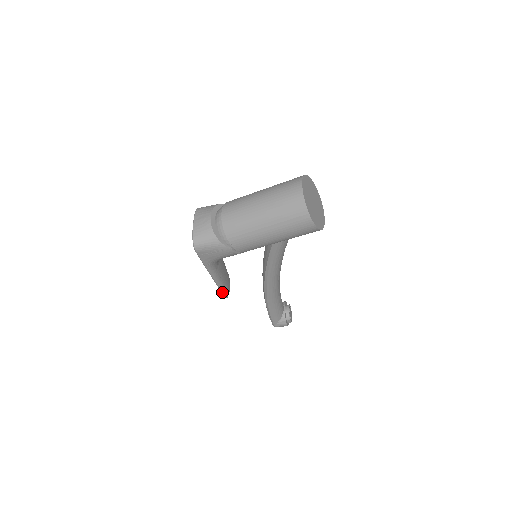
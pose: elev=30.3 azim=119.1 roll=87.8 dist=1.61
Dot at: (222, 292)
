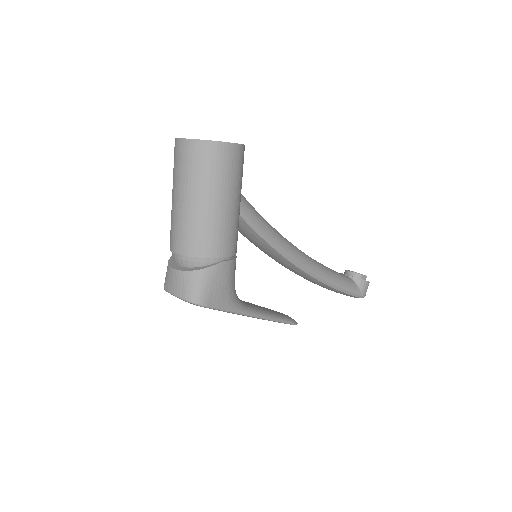
Dot at: (285, 323)
